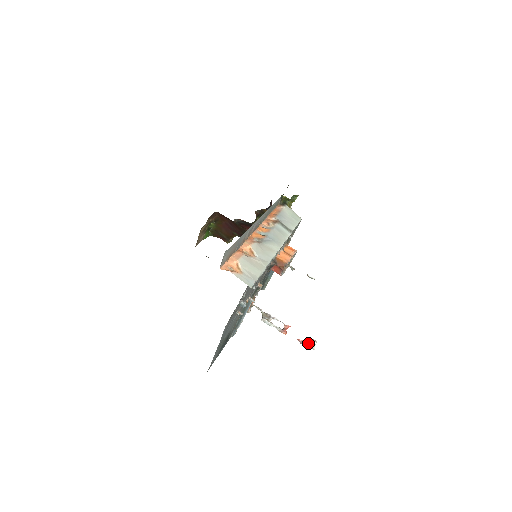
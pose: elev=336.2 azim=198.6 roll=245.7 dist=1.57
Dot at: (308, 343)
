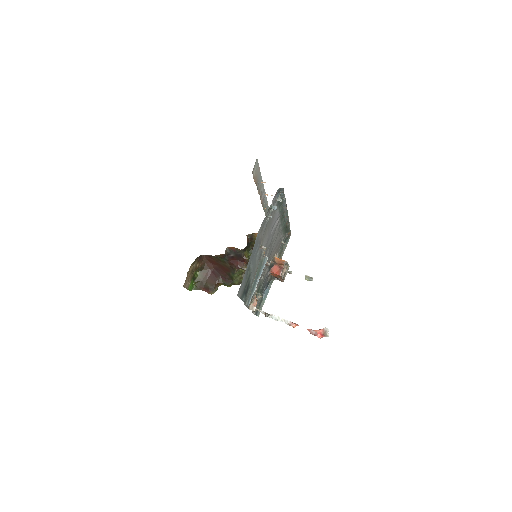
Dot at: (320, 331)
